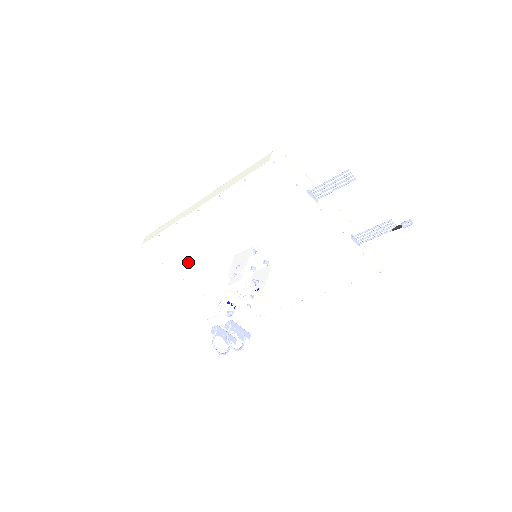
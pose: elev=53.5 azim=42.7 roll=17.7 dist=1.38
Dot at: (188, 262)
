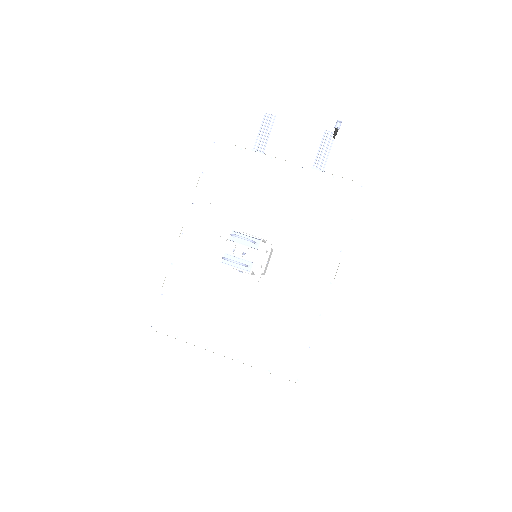
Dot at: (201, 313)
